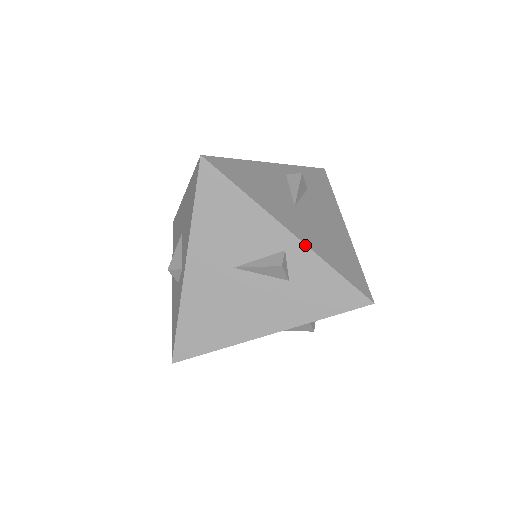
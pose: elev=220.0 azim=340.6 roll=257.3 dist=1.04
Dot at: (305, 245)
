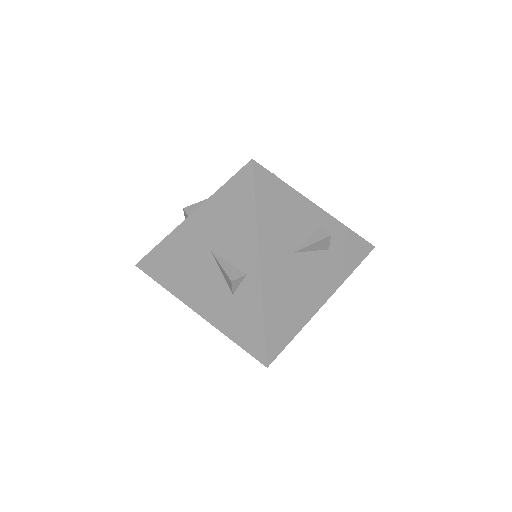
Dot at: (332, 216)
